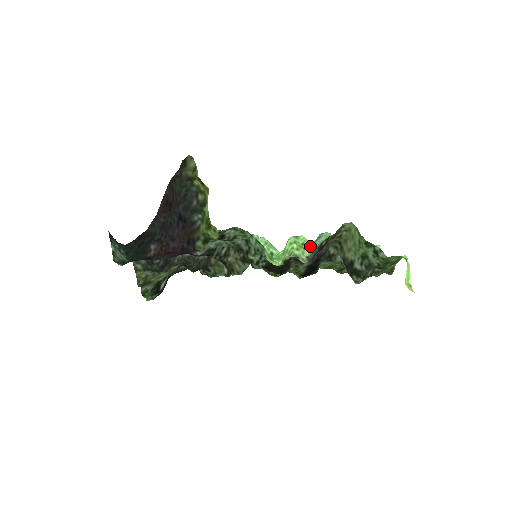
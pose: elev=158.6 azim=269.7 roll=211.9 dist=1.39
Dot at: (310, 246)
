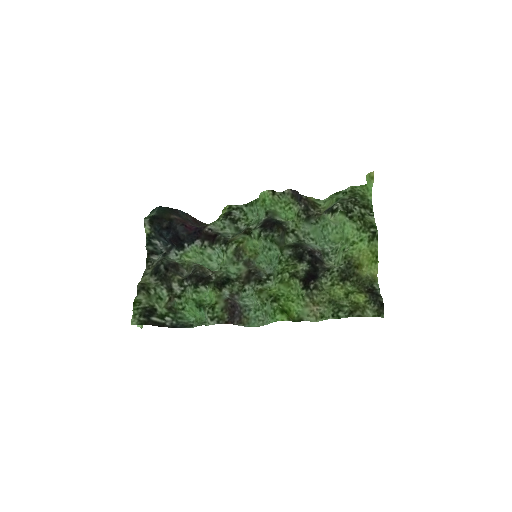
Dot at: (296, 207)
